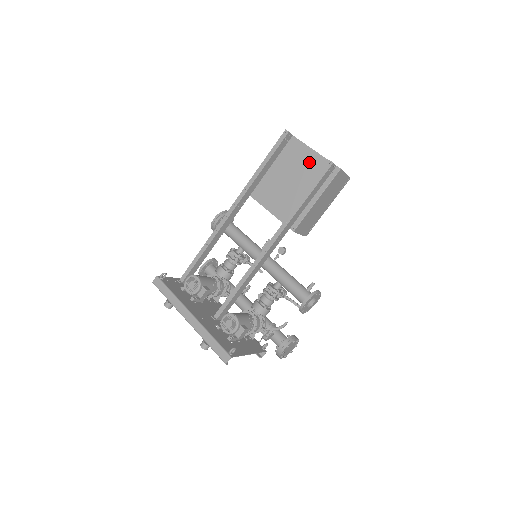
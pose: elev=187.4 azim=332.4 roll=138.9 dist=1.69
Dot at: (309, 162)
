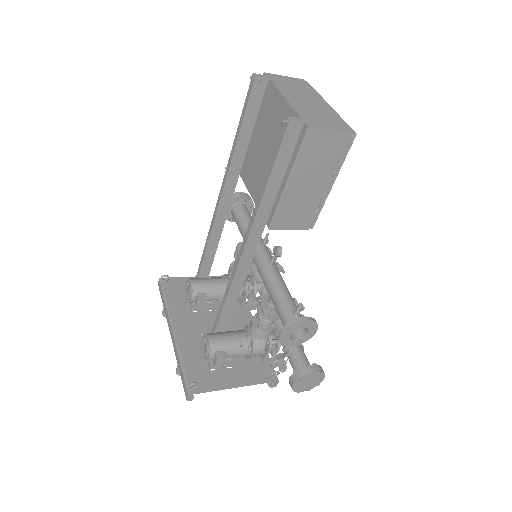
Dot at: (281, 120)
